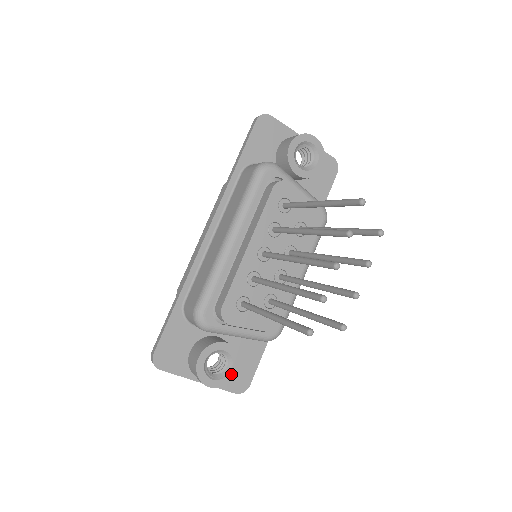
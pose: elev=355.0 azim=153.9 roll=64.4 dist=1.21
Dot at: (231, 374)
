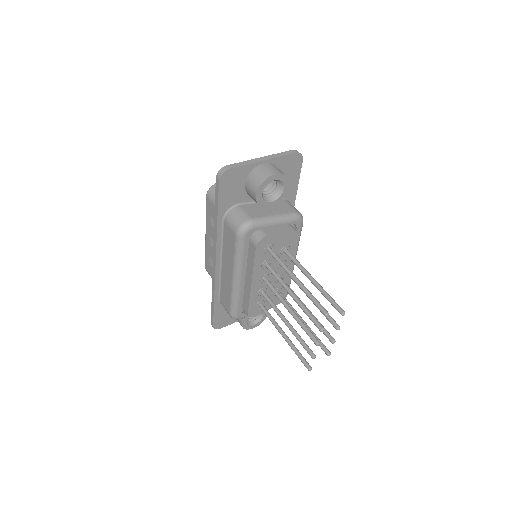
Dot at: (264, 316)
